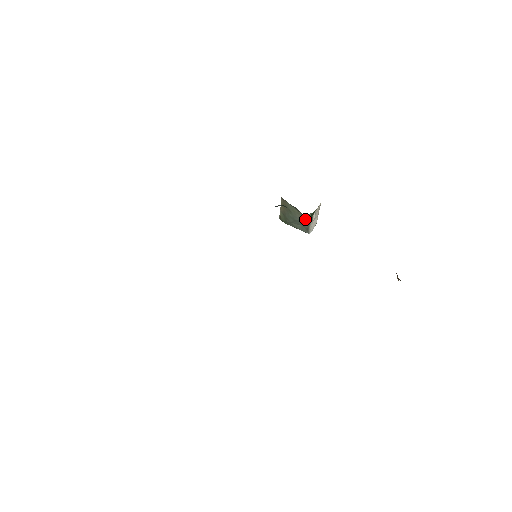
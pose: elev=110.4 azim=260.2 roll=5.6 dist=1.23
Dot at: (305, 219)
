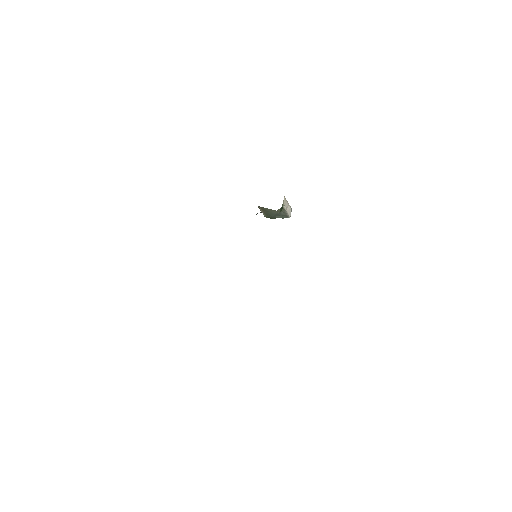
Dot at: occluded
